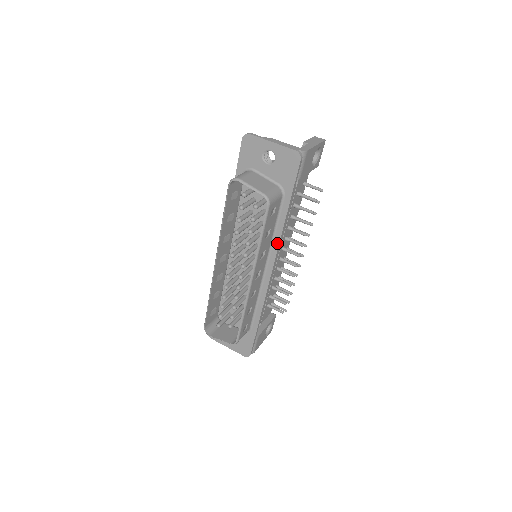
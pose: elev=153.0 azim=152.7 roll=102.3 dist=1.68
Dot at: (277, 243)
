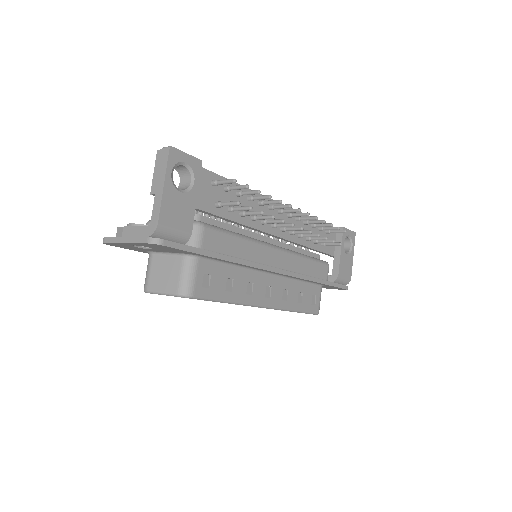
Dot at: (251, 267)
